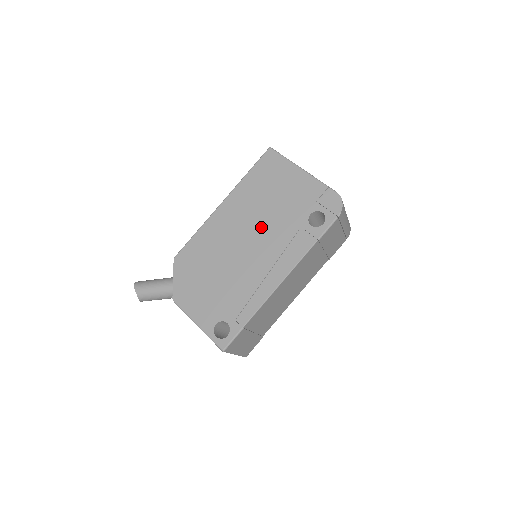
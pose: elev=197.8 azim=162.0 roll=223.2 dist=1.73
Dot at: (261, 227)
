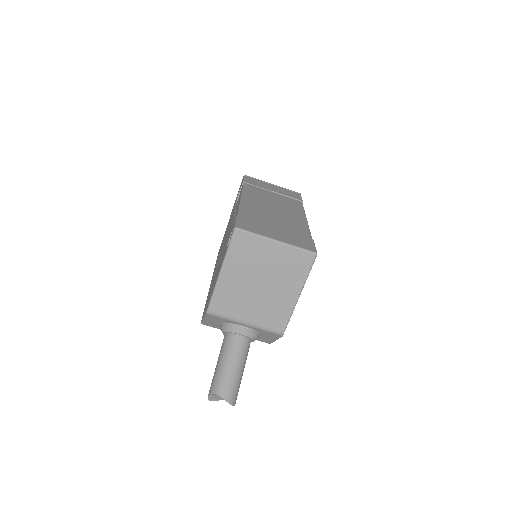
Dot at: occluded
